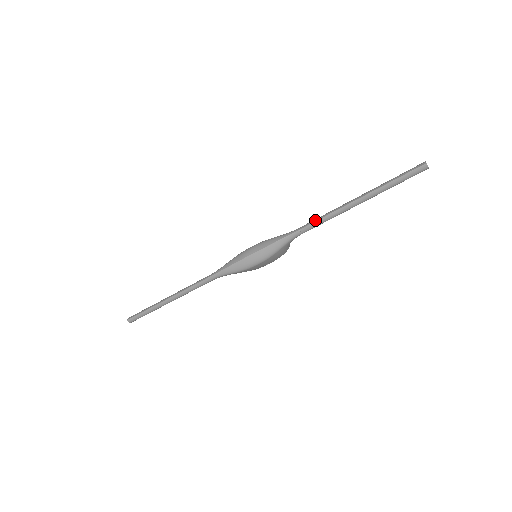
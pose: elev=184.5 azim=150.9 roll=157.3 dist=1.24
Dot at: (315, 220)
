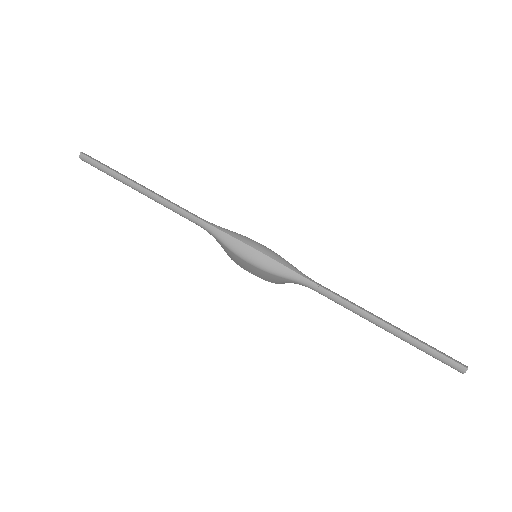
Dot at: occluded
